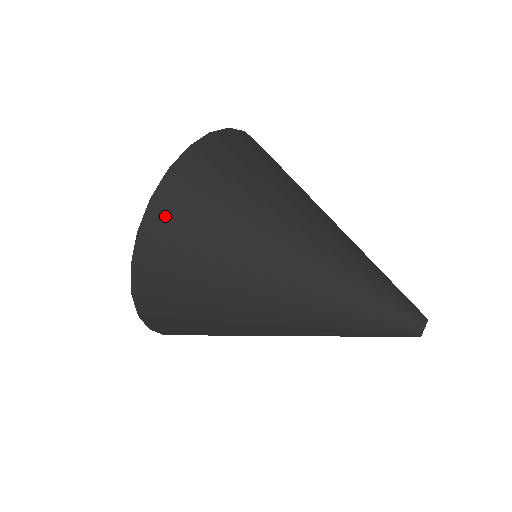
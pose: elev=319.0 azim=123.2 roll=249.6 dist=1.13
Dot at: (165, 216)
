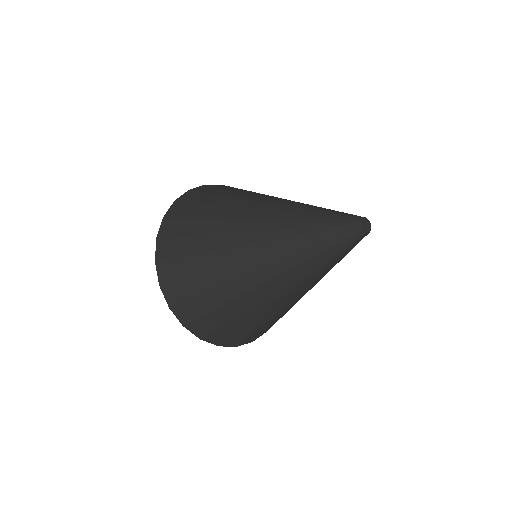
Dot at: (167, 266)
